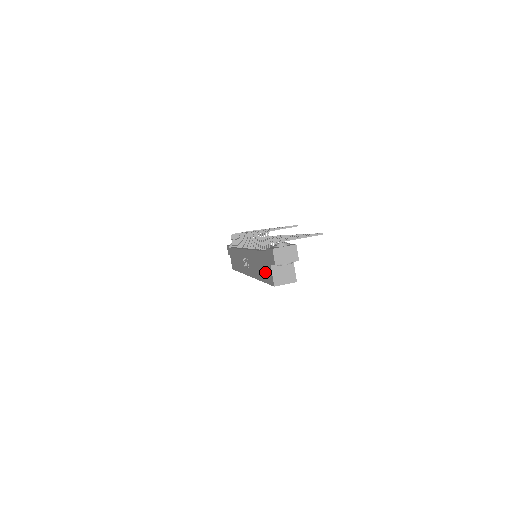
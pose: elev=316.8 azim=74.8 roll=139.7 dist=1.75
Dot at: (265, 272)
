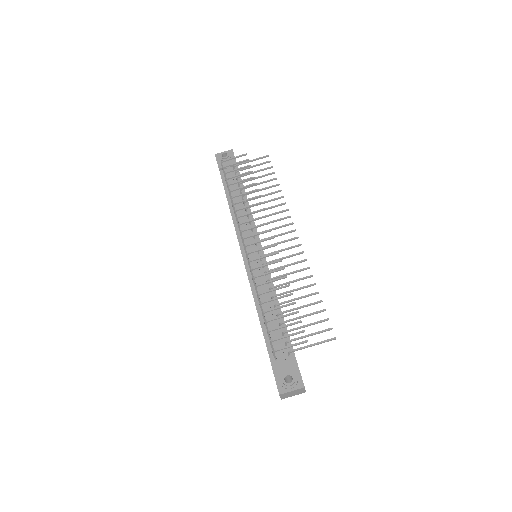
Dot at: occluded
